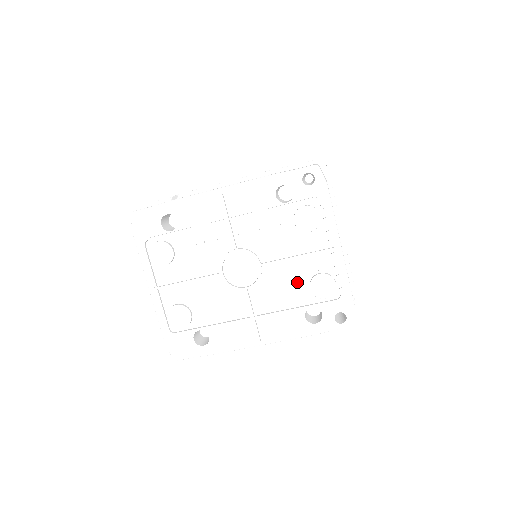
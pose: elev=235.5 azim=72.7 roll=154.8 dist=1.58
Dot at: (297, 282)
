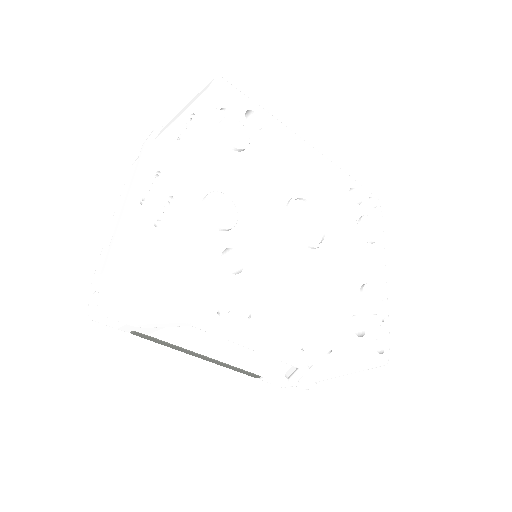
Dot at: (350, 278)
